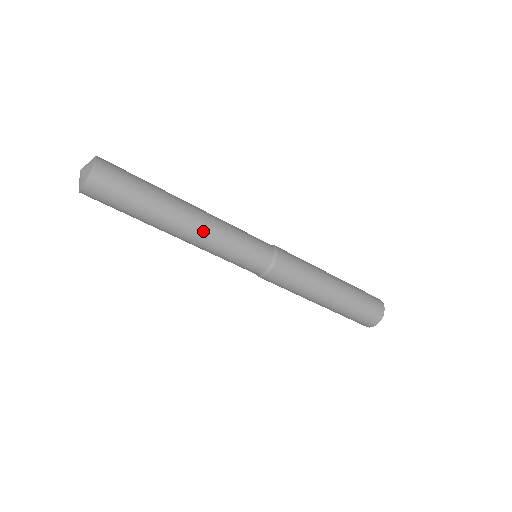
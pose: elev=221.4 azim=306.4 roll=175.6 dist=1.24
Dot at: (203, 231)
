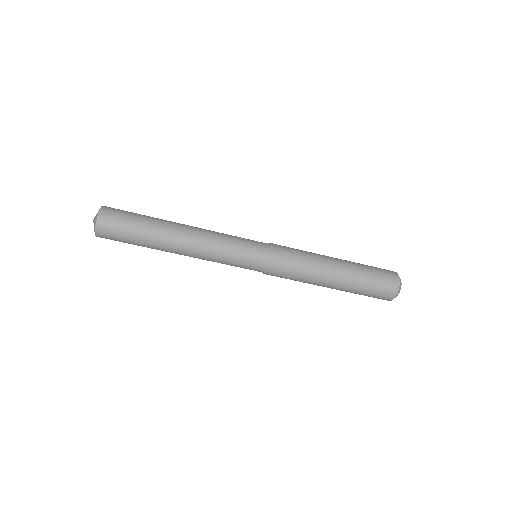
Dot at: (197, 247)
